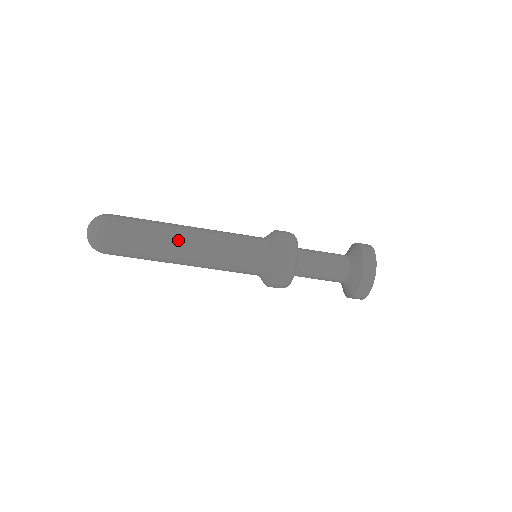
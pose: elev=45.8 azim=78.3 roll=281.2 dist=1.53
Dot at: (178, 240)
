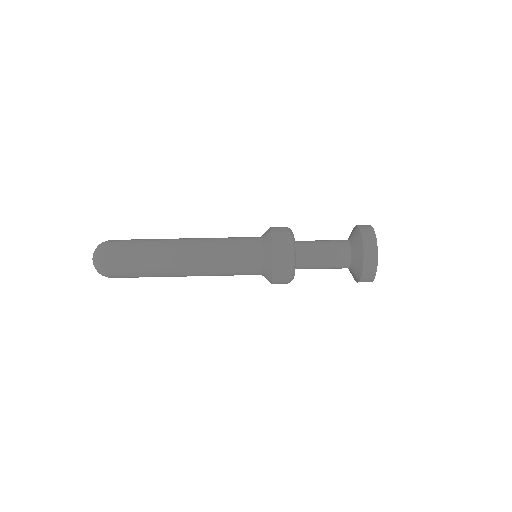
Dot at: (176, 249)
